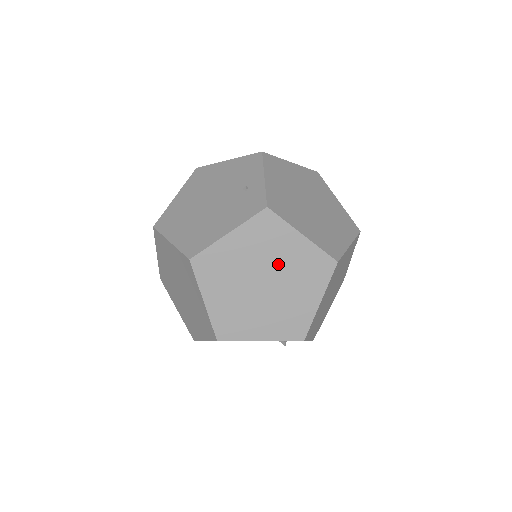
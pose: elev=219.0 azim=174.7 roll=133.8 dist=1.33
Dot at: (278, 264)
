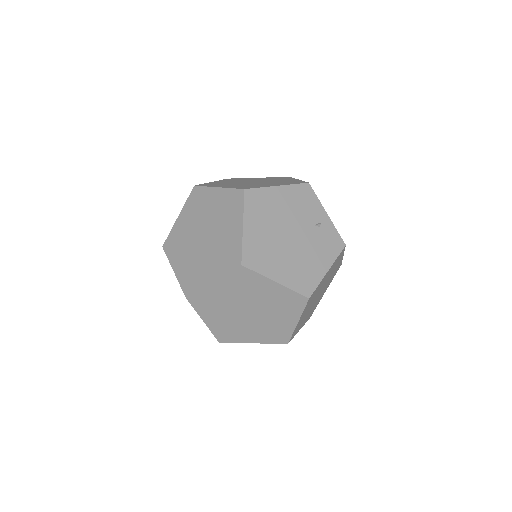
Dot at: (329, 278)
